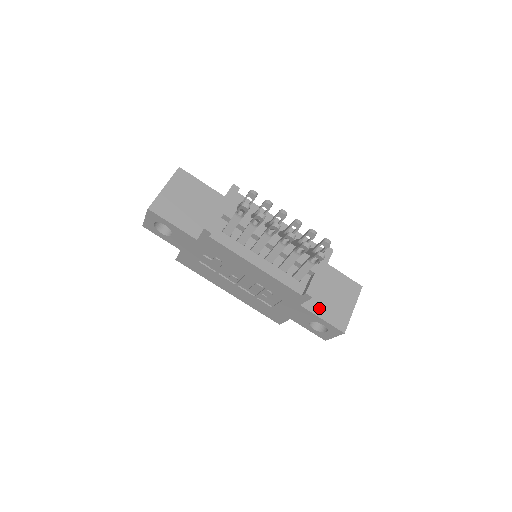
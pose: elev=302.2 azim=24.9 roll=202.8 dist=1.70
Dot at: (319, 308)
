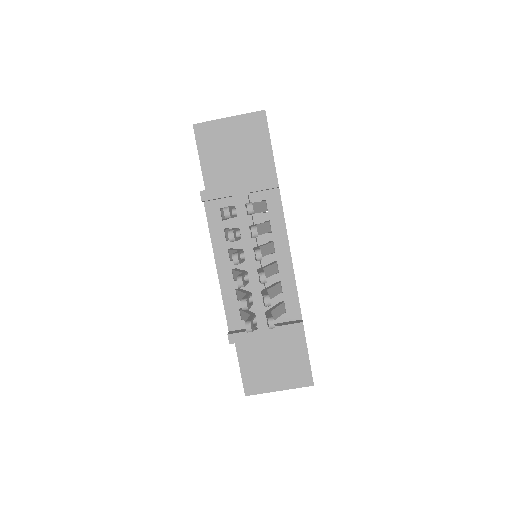
Dot at: (248, 355)
